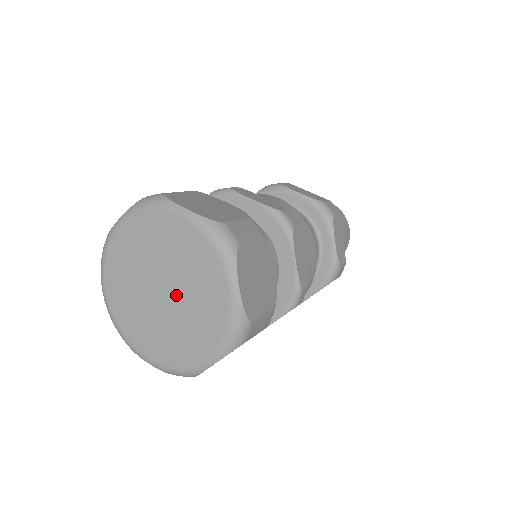
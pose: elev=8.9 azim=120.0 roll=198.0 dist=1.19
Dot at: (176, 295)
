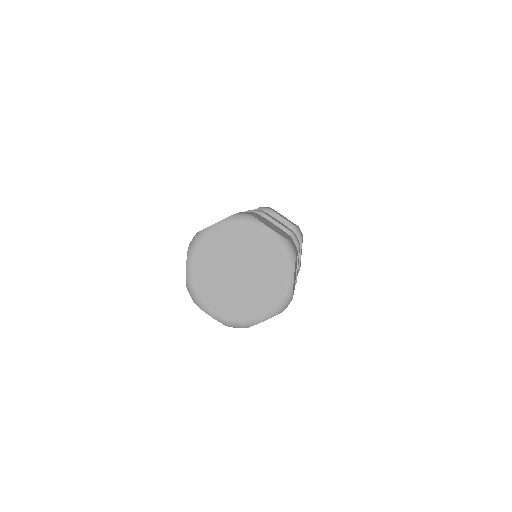
Dot at: (249, 277)
